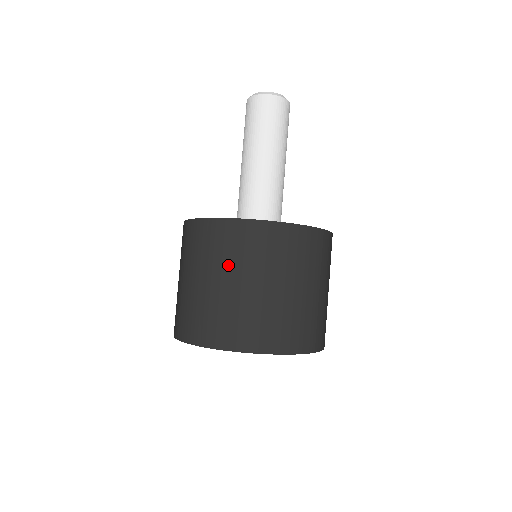
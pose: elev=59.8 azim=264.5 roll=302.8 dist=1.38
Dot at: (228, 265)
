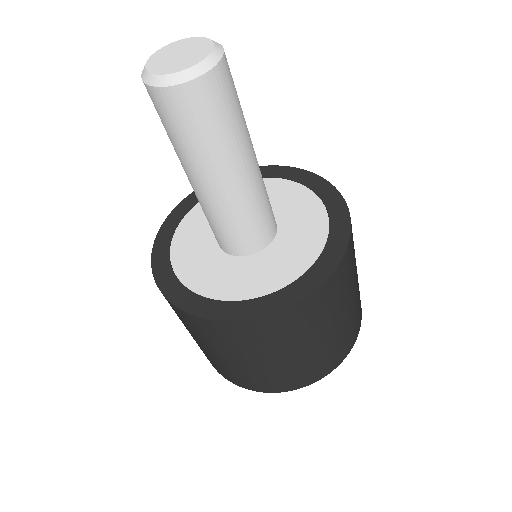
Dot at: (213, 345)
